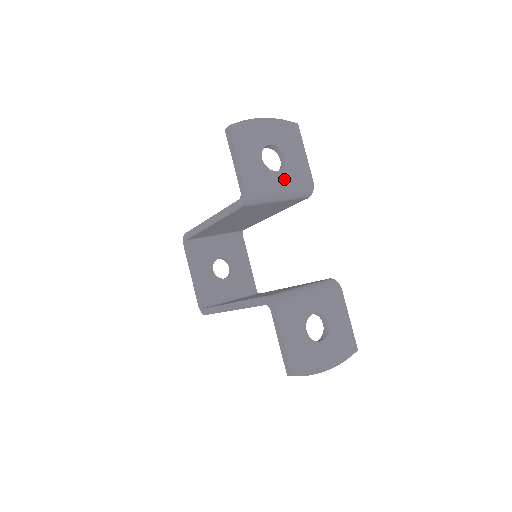
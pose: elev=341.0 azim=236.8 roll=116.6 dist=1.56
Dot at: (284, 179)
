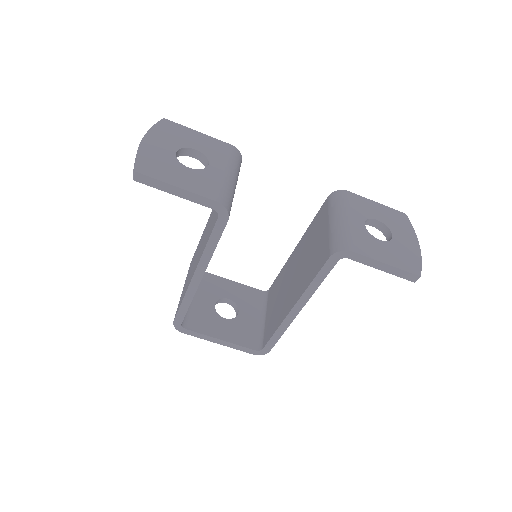
Dot at: (220, 165)
